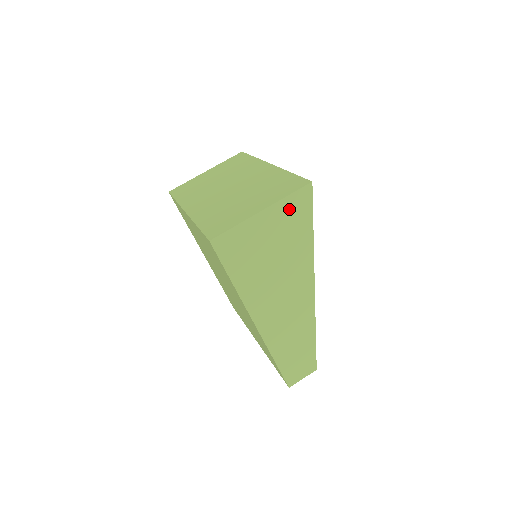
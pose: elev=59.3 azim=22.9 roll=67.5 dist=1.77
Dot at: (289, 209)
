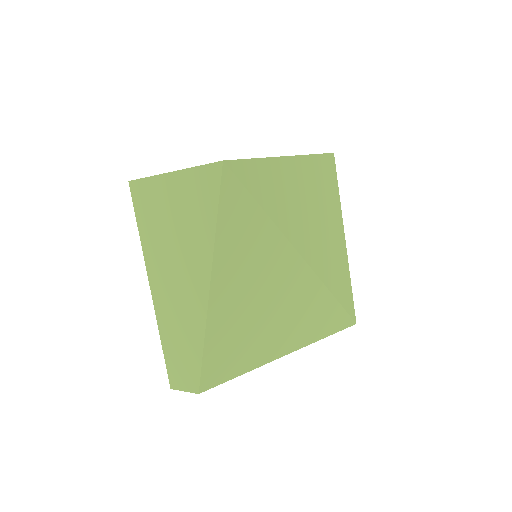
Dot at: (196, 183)
